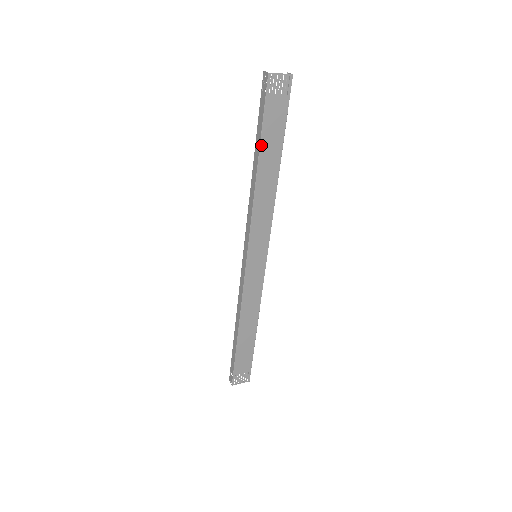
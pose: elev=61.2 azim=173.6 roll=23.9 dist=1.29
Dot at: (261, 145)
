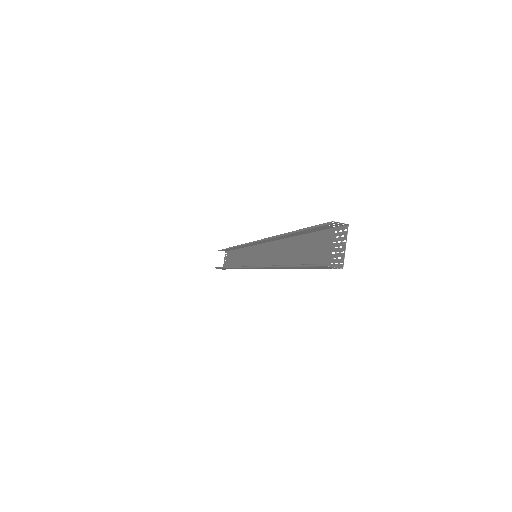
Dot at: occluded
